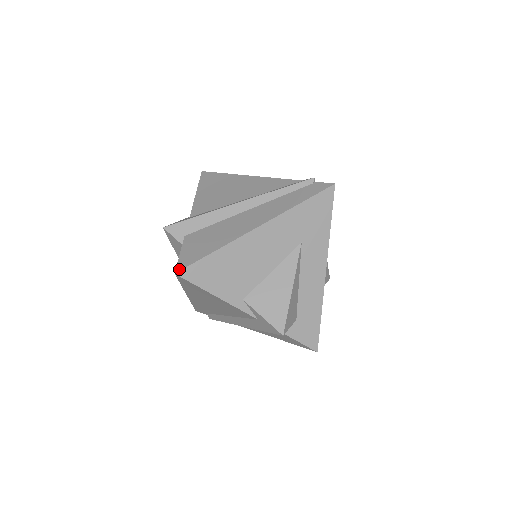
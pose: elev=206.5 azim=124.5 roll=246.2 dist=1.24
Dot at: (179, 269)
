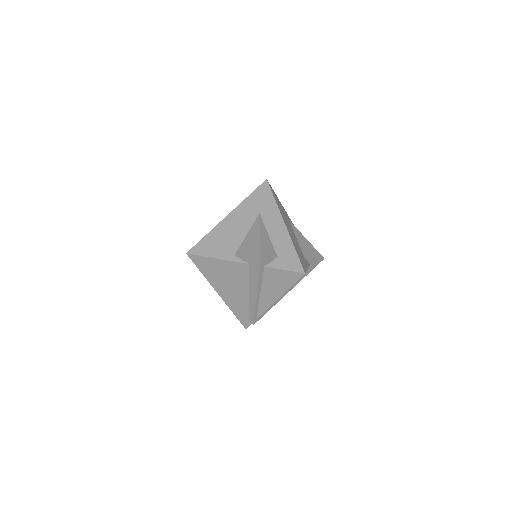
Dot at: (188, 251)
